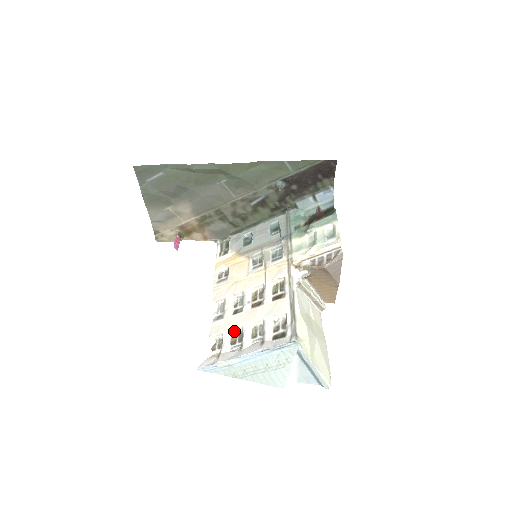
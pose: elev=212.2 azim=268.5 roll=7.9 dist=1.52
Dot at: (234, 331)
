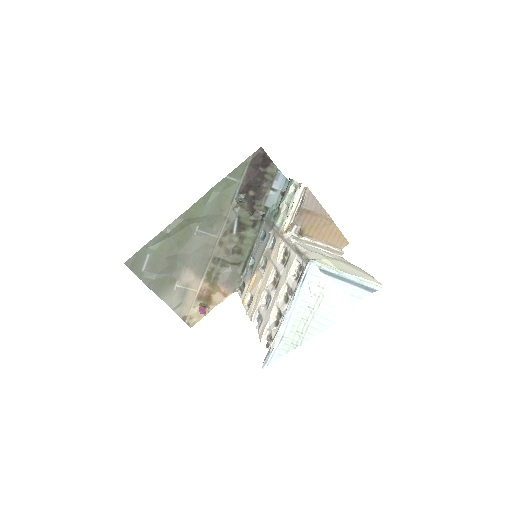
Dot at: (274, 317)
